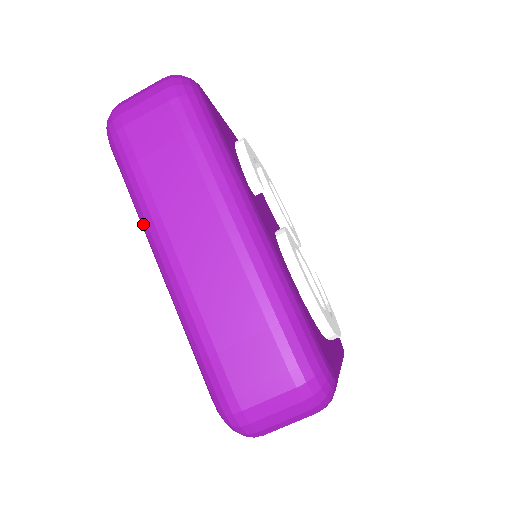
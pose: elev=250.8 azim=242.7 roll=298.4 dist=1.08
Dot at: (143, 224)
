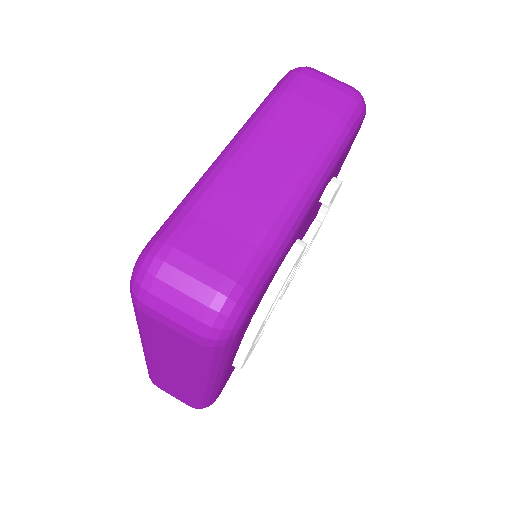
Dot at: (249, 120)
